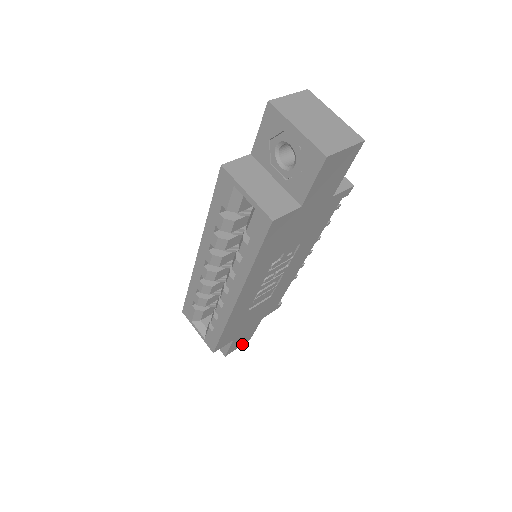
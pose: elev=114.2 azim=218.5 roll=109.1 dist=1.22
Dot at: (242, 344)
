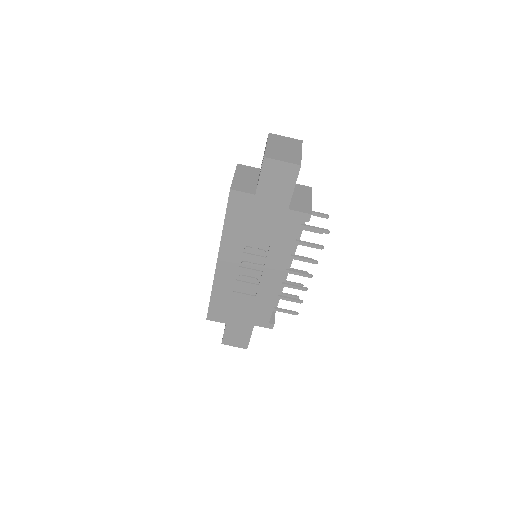
Dot at: (239, 346)
